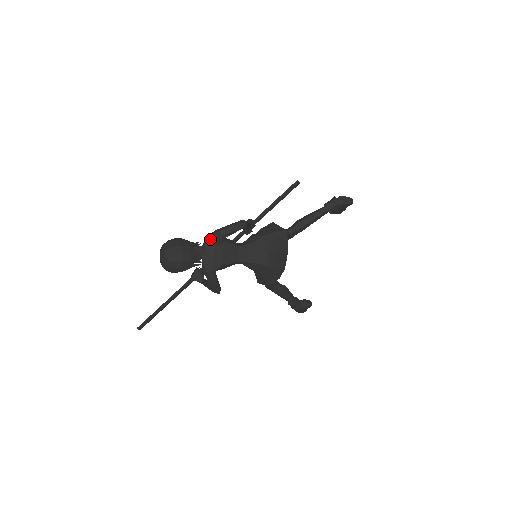
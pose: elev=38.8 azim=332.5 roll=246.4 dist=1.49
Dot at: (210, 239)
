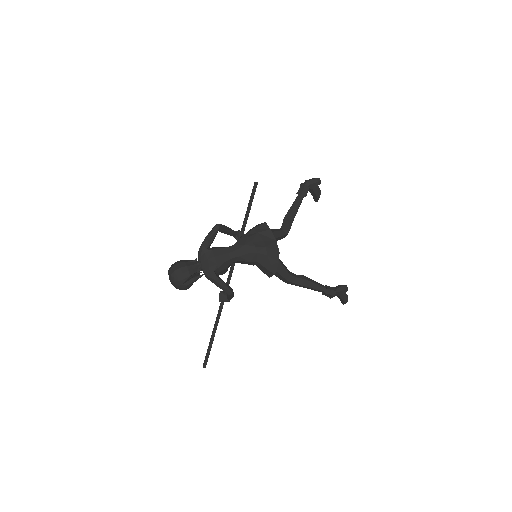
Dot at: (200, 250)
